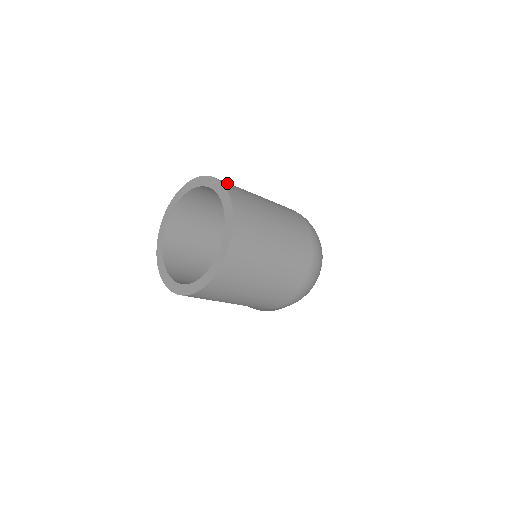
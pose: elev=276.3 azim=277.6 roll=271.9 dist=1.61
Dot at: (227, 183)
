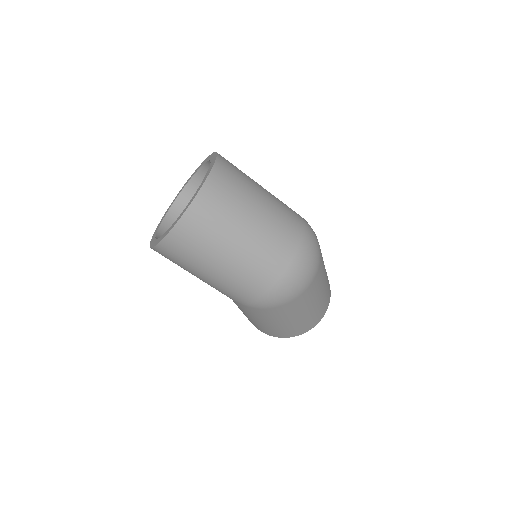
Dot at: occluded
